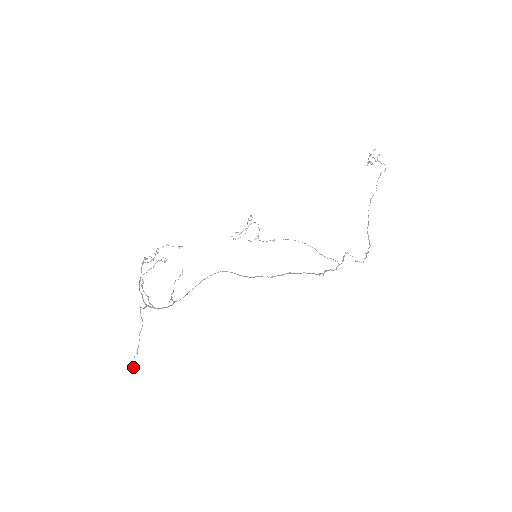
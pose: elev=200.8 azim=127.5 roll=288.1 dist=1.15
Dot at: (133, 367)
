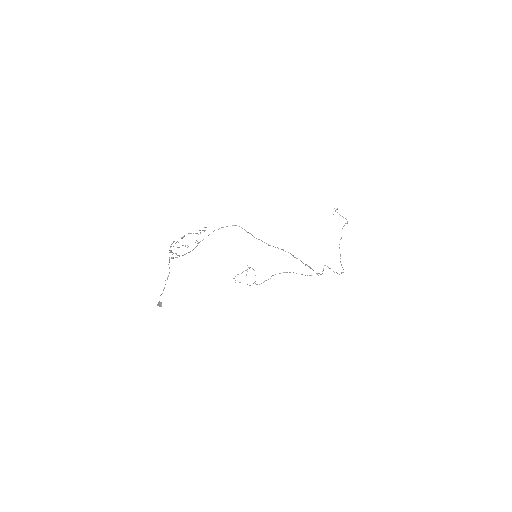
Dot at: (158, 304)
